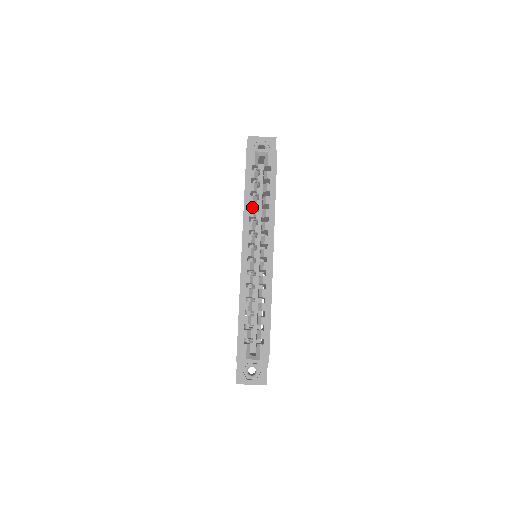
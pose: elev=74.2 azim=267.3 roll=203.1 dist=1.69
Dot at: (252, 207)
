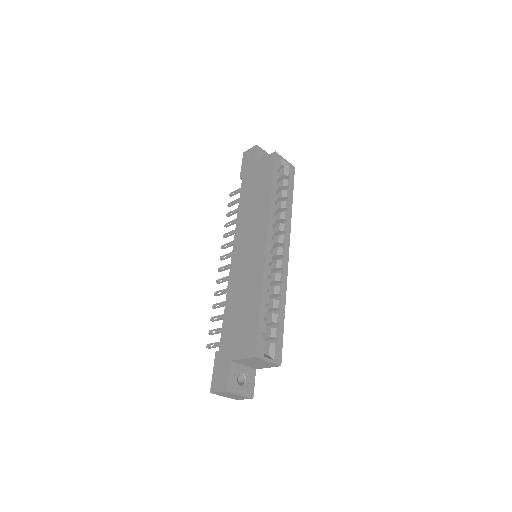
Dot at: occluded
